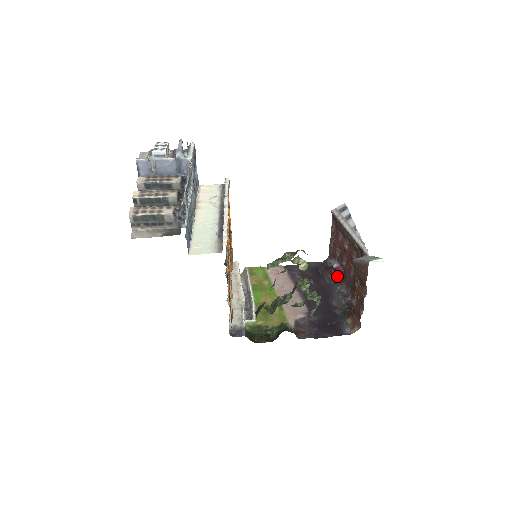
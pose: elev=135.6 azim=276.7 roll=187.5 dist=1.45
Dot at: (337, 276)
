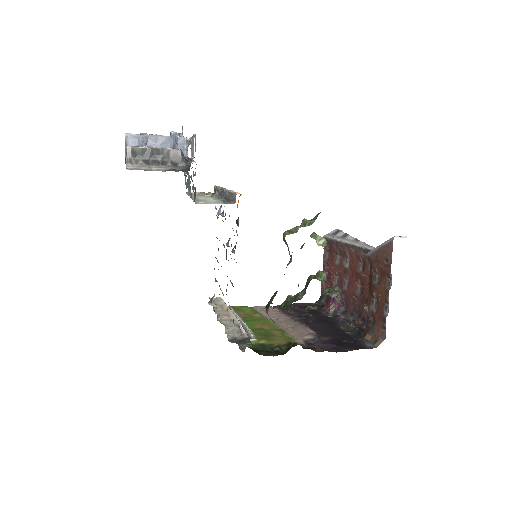
Dot at: (336, 309)
